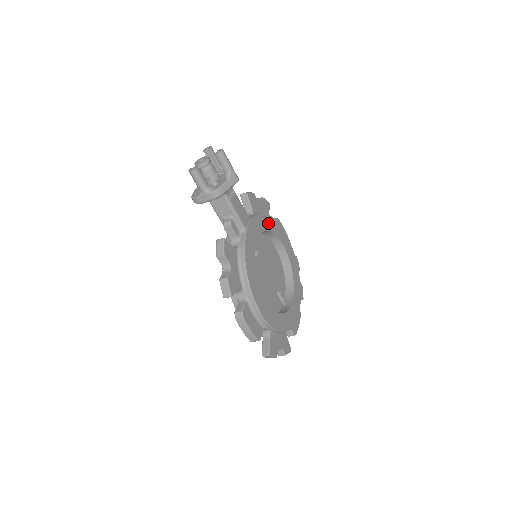
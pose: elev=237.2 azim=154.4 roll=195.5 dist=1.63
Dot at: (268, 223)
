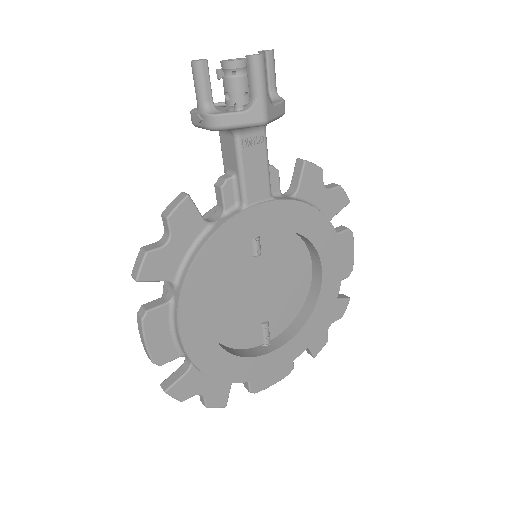
Dot at: (311, 224)
